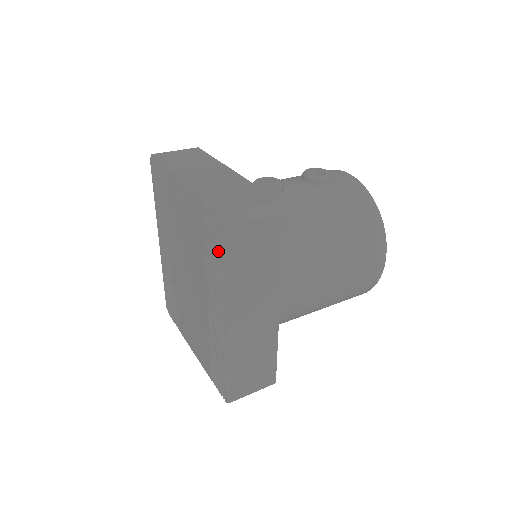
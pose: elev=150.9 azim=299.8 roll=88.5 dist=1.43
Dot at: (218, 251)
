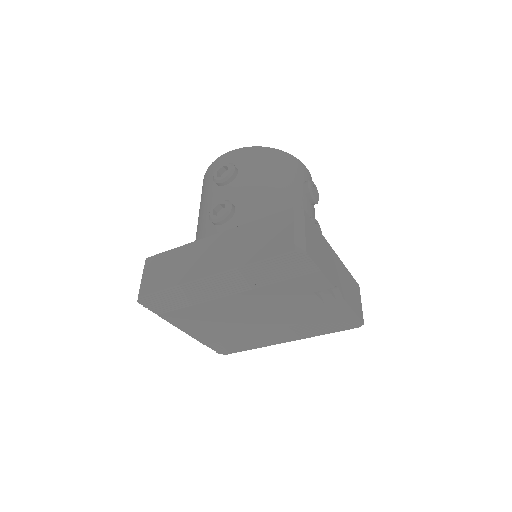
Dot at: (334, 328)
